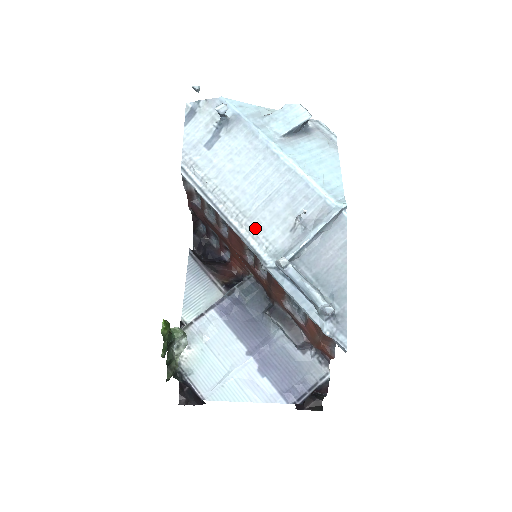
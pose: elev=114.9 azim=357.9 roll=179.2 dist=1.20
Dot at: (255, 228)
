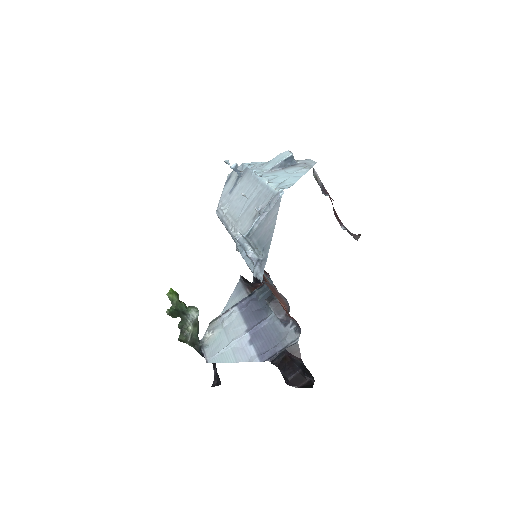
Dot at: (237, 226)
